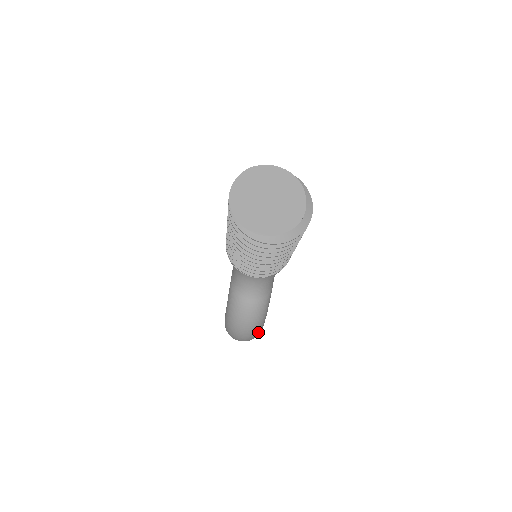
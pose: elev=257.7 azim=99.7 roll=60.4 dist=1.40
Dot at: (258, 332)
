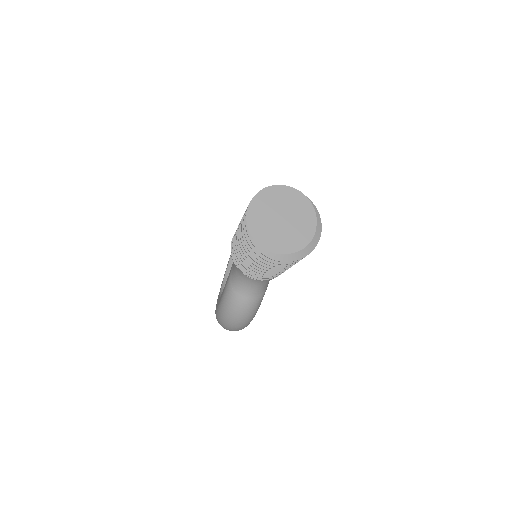
Dot at: (246, 325)
